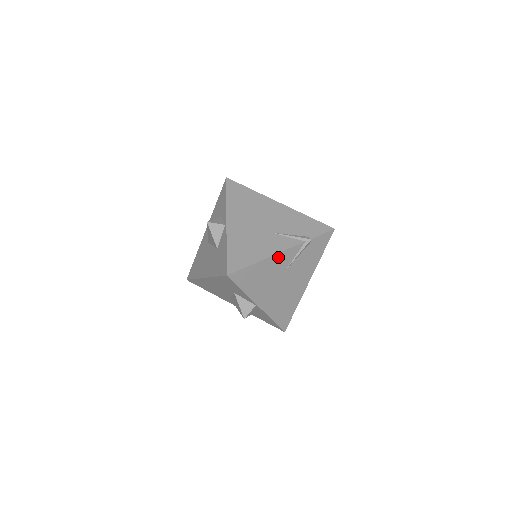
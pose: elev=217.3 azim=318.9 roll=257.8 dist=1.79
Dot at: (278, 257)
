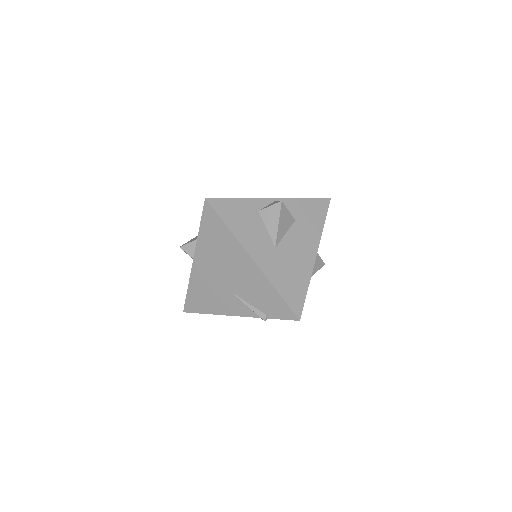
Dot at: occluded
